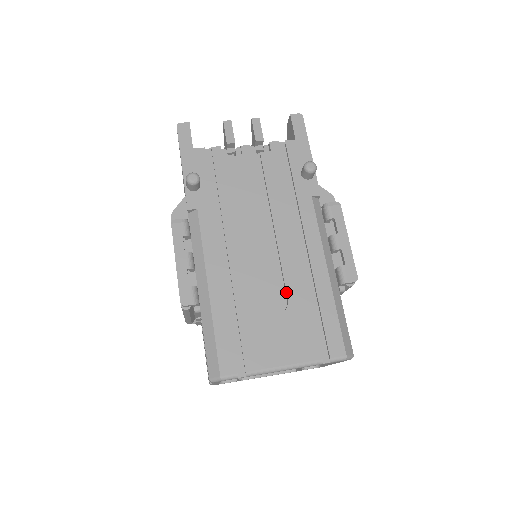
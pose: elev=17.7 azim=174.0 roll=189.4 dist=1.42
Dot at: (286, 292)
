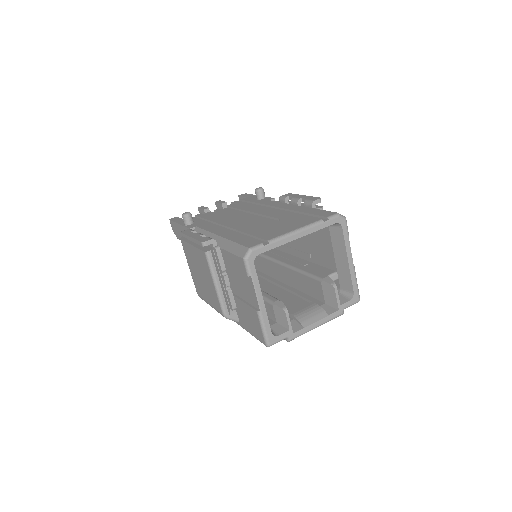
Dot at: (275, 218)
